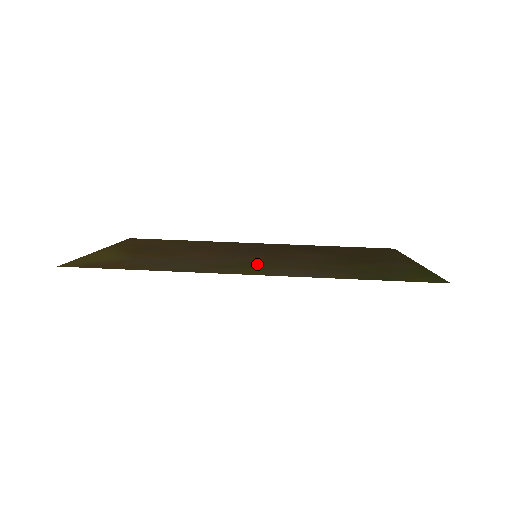
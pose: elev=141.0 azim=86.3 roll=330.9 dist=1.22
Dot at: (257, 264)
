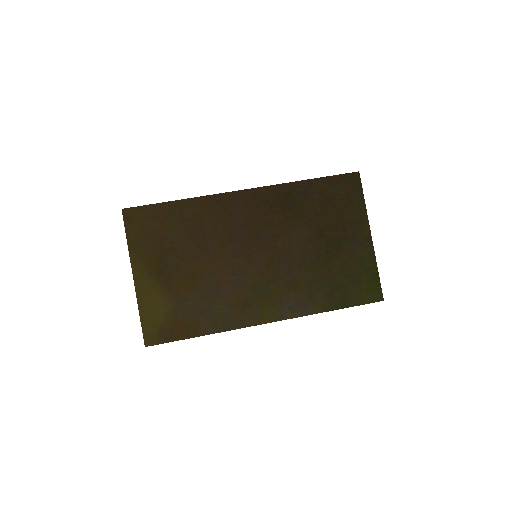
Dot at: (265, 289)
